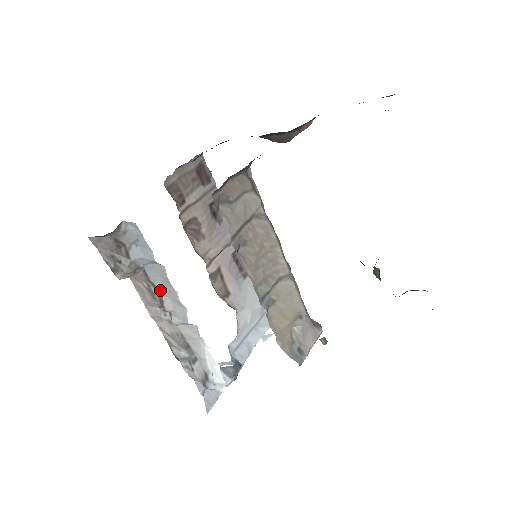
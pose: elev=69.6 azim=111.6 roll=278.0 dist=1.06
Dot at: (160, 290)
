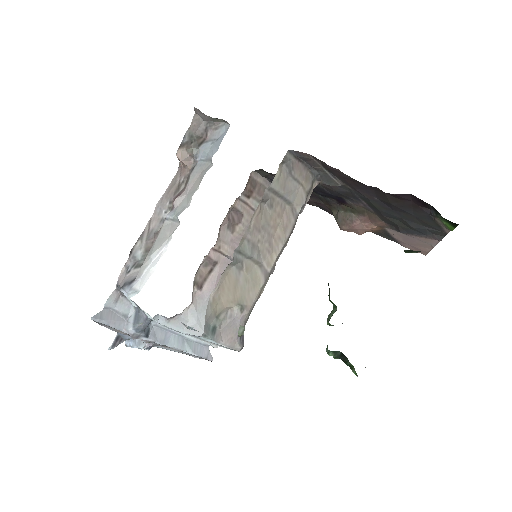
Dot at: (188, 186)
